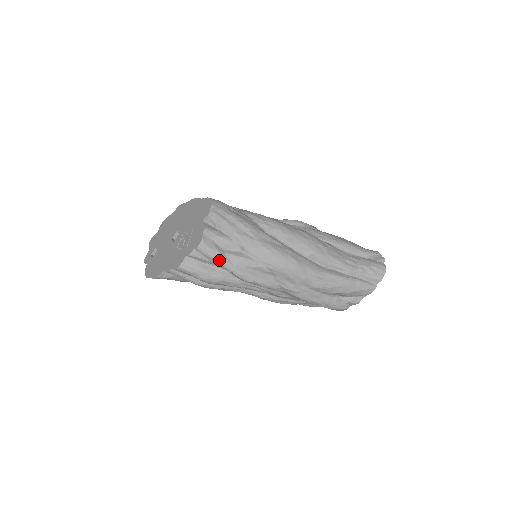
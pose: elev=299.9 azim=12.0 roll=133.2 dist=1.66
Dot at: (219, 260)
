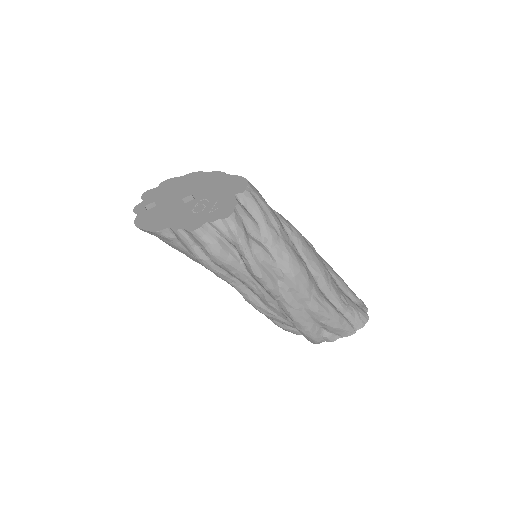
Dot at: (242, 241)
